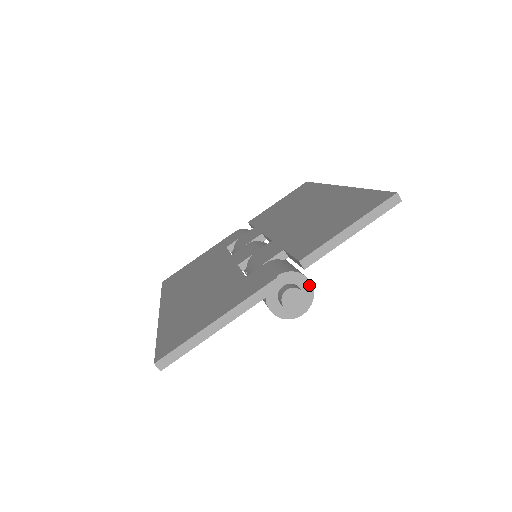
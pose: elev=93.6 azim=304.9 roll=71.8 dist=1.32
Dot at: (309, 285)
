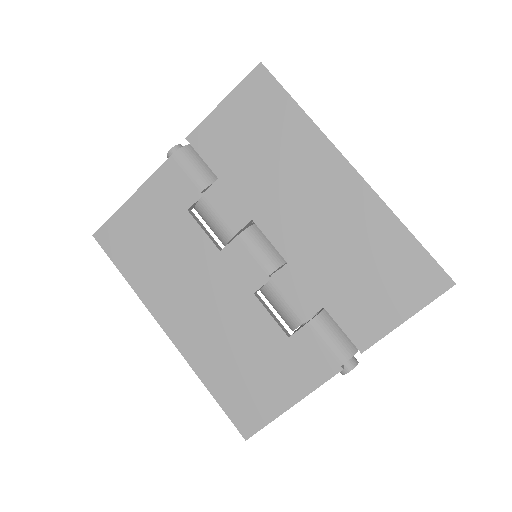
Dot at: occluded
